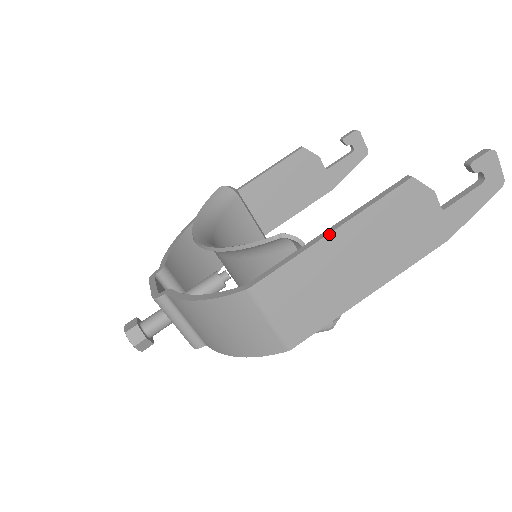
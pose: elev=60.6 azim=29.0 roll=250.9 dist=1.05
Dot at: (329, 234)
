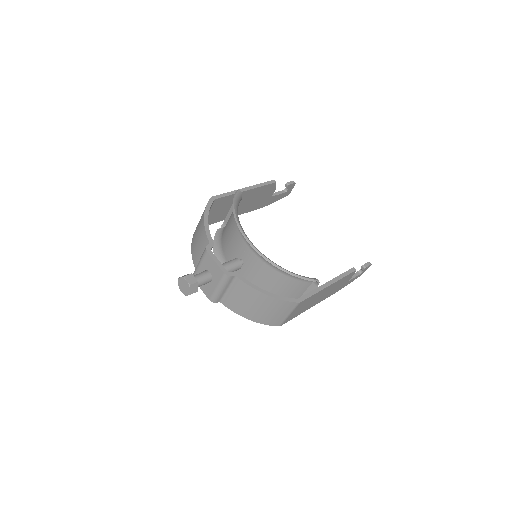
Dot at: (329, 286)
